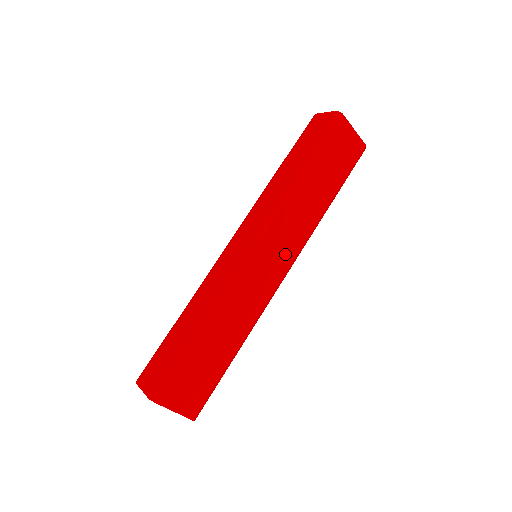
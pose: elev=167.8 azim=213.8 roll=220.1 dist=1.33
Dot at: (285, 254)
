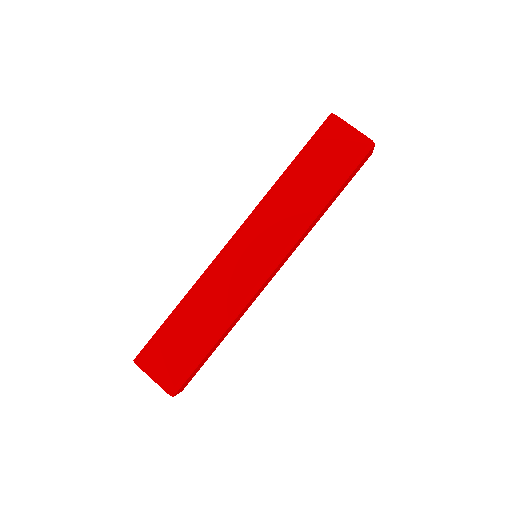
Dot at: (269, 248)
